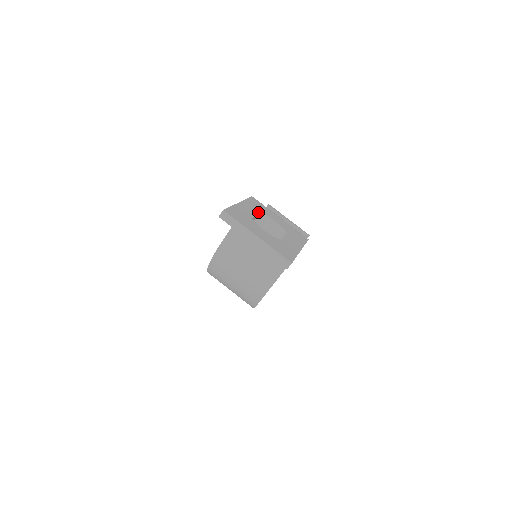
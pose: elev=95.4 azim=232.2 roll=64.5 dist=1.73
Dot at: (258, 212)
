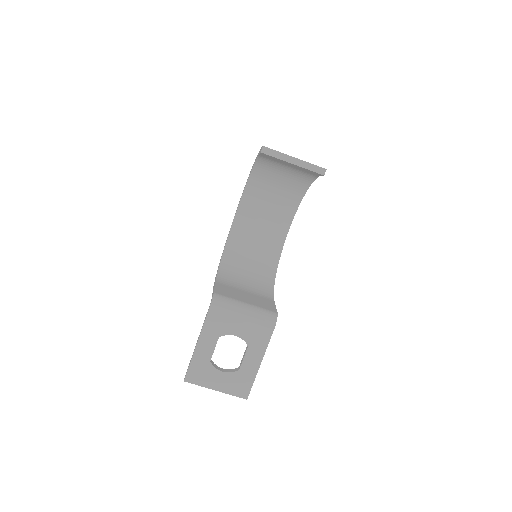
Dot at: (216, 340)
